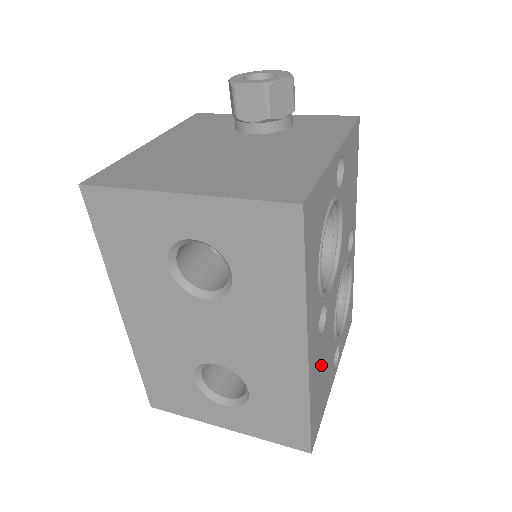
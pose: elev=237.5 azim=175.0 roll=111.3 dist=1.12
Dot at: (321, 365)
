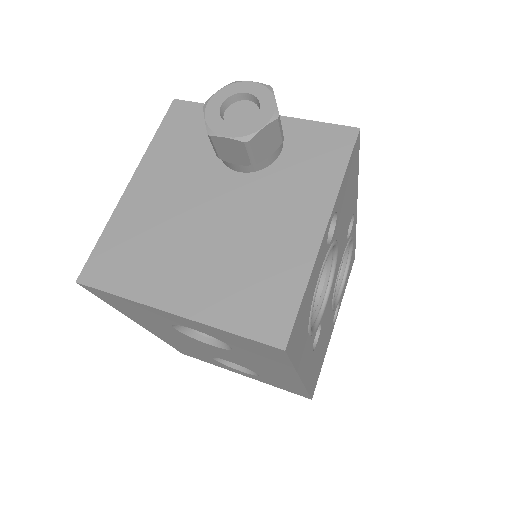
Dot at: (318, 354)
